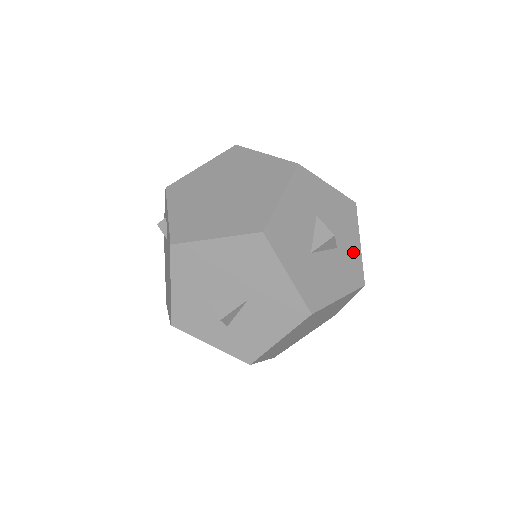
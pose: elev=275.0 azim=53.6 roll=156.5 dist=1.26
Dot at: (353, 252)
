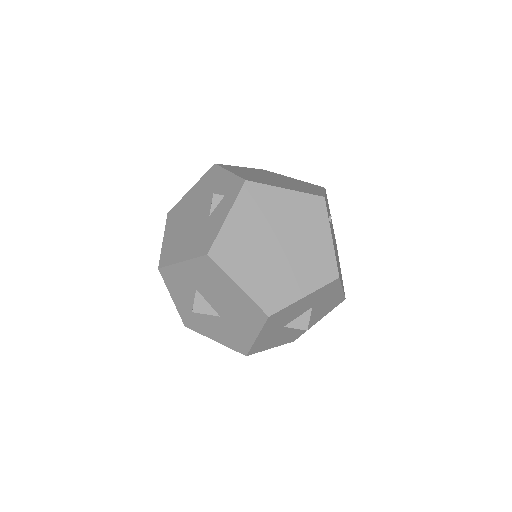
Dot at: (309, 325)
